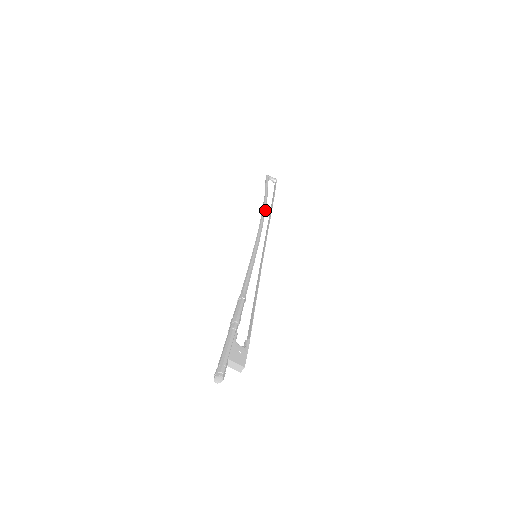
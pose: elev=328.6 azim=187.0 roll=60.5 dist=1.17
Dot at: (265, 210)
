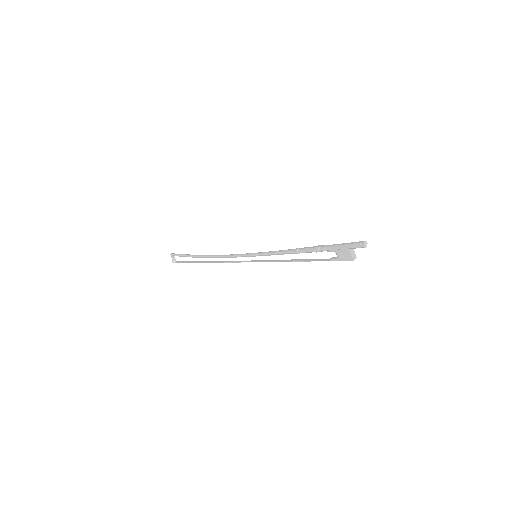
Dot at: occluded
